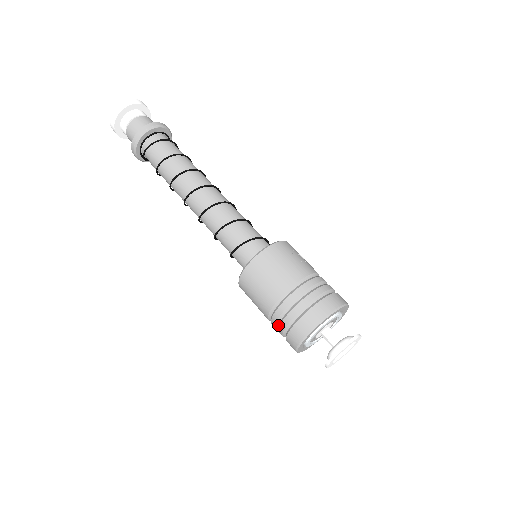
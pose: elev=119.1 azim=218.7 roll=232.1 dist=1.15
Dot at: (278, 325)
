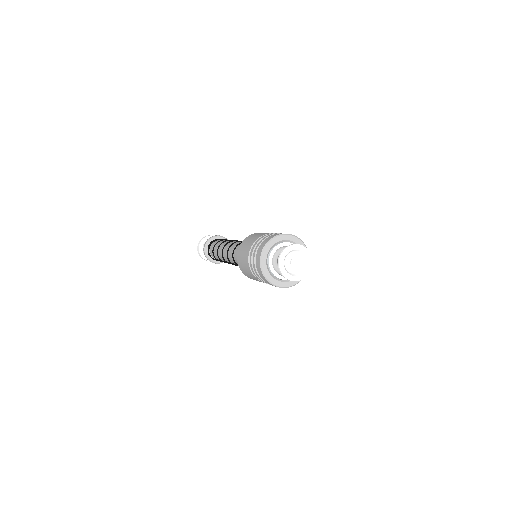
Dot at: occluded
